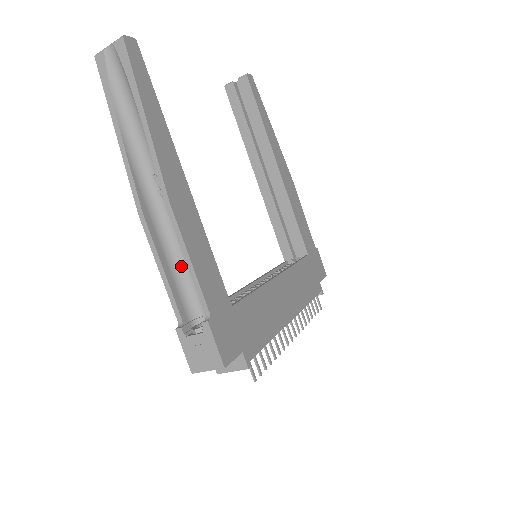
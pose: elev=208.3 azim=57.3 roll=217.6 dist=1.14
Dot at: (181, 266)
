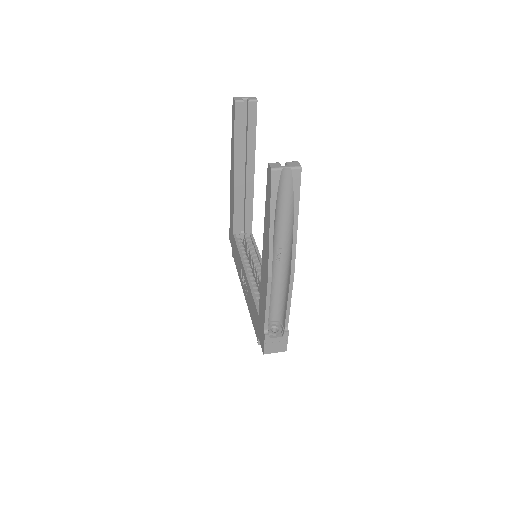
Dot at: (271, 298)
